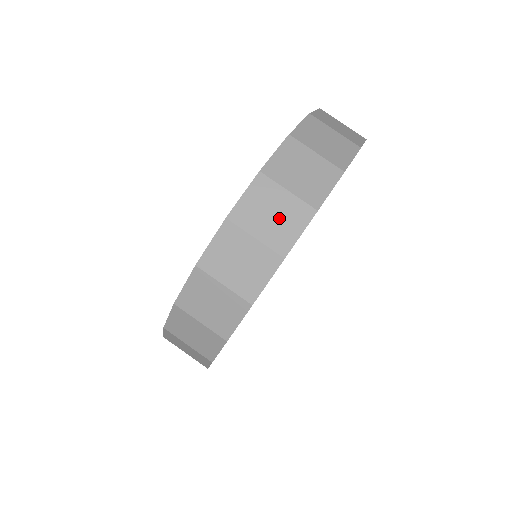
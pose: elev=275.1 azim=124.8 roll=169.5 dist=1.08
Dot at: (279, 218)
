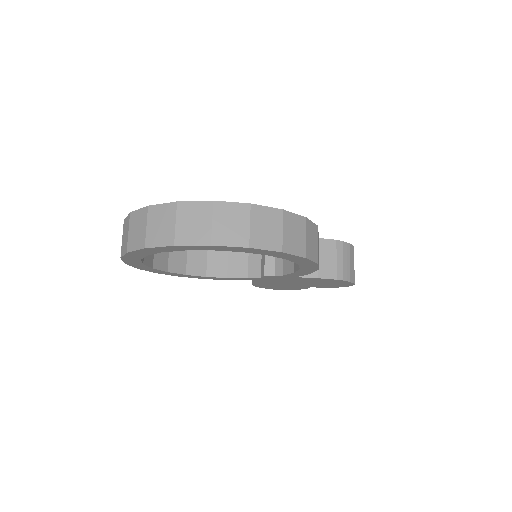
Dot at: (137, 234)
